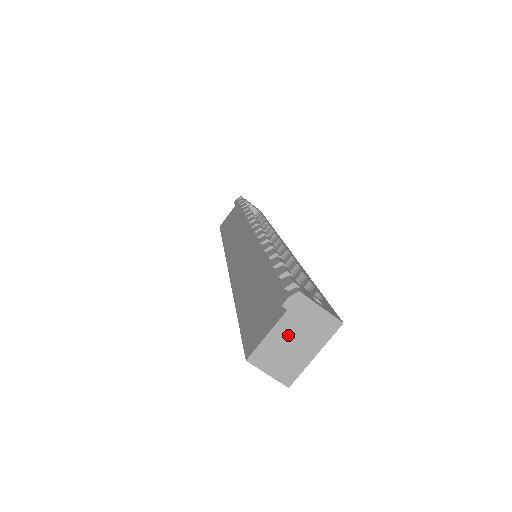
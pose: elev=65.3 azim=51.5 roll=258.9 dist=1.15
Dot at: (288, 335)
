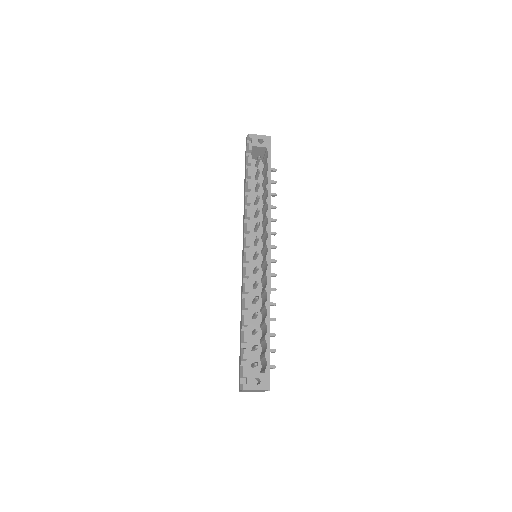
Dot at: occluded
